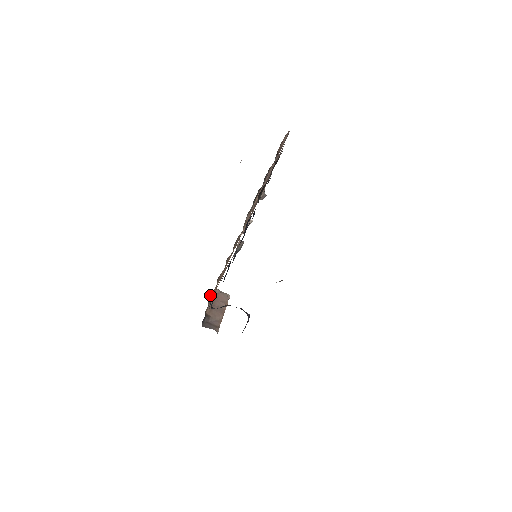
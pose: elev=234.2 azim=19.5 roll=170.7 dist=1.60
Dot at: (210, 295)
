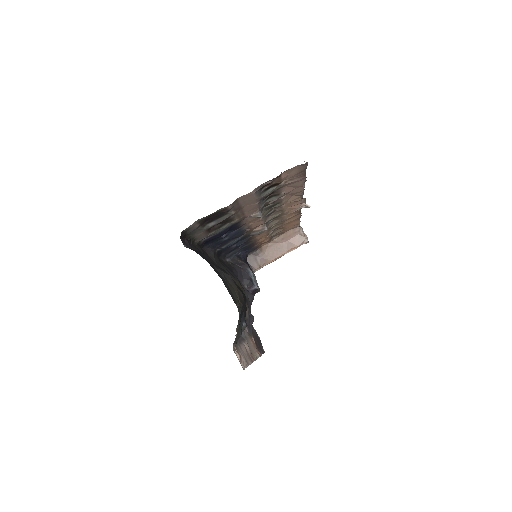
Dot at: occluded
